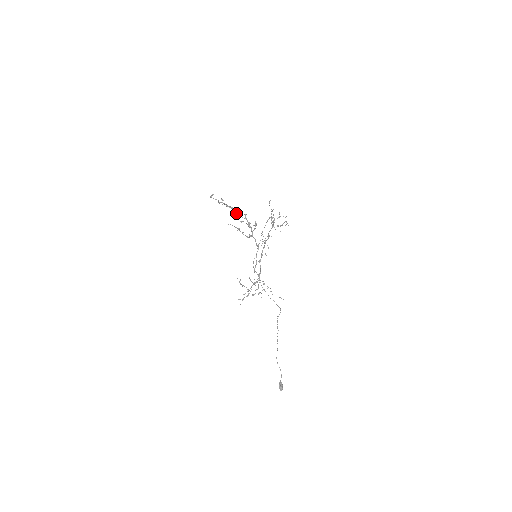
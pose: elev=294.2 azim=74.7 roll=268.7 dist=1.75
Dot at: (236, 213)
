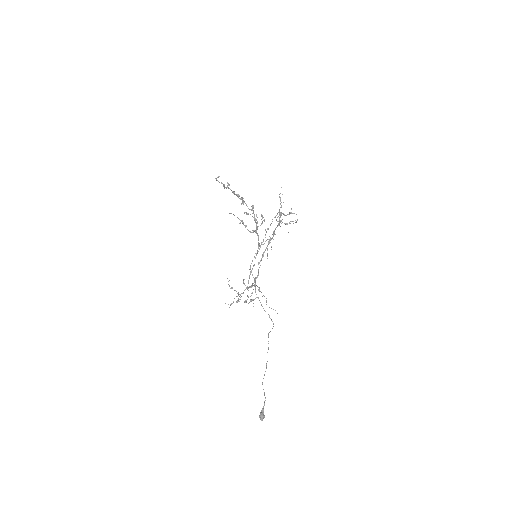
Dot at: (243, 203)
